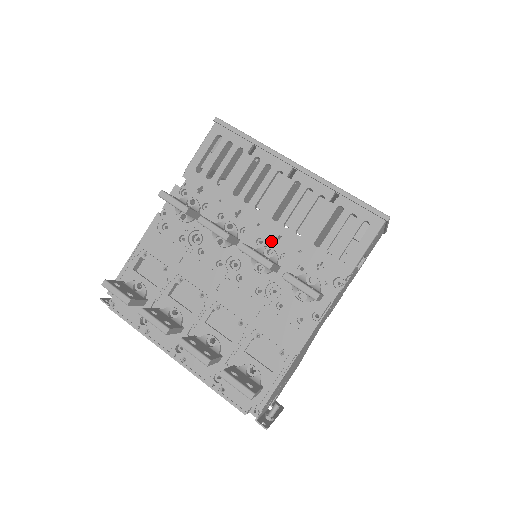
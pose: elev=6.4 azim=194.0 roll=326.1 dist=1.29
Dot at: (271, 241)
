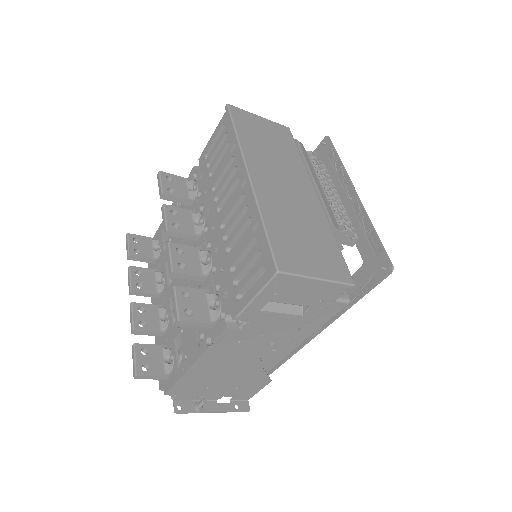
Dot at: (213, 248)
